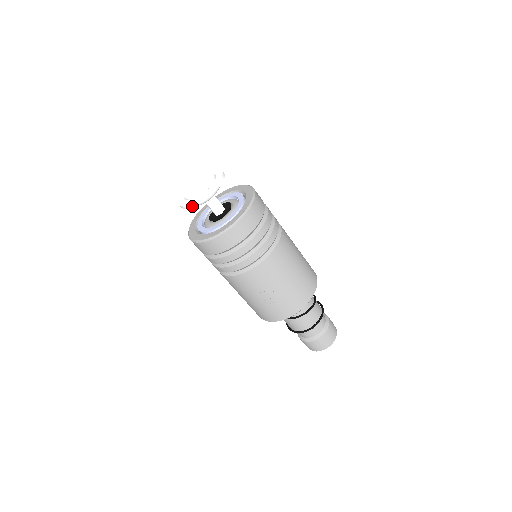
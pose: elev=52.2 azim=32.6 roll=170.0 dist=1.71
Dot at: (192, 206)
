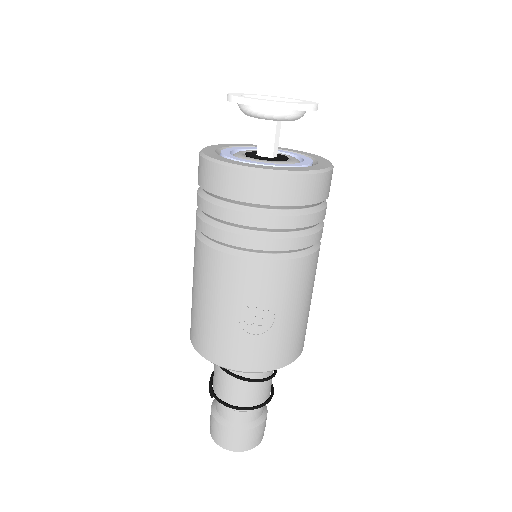
Dot at: (265, 105)
